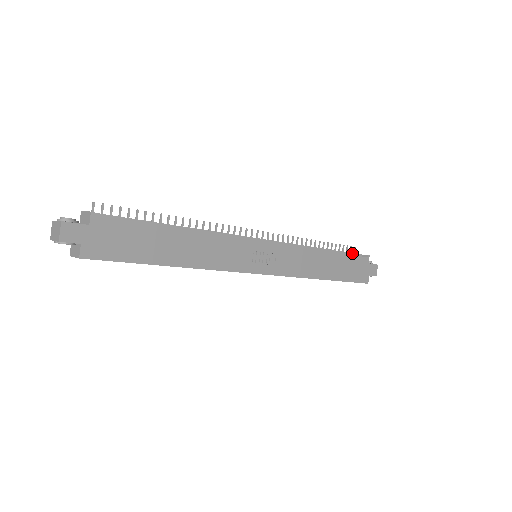
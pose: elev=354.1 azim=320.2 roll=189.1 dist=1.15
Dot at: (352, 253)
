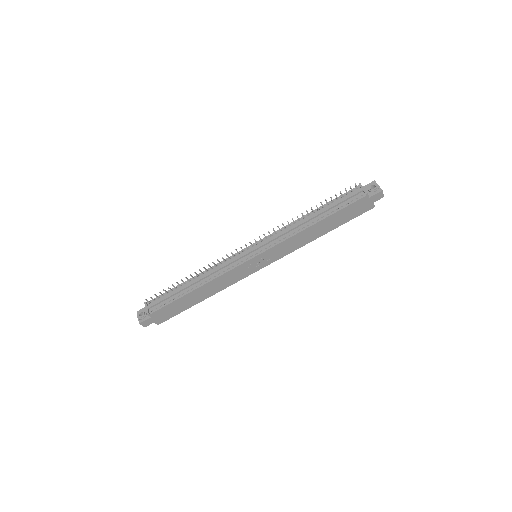
Dot at: (349, 197)
